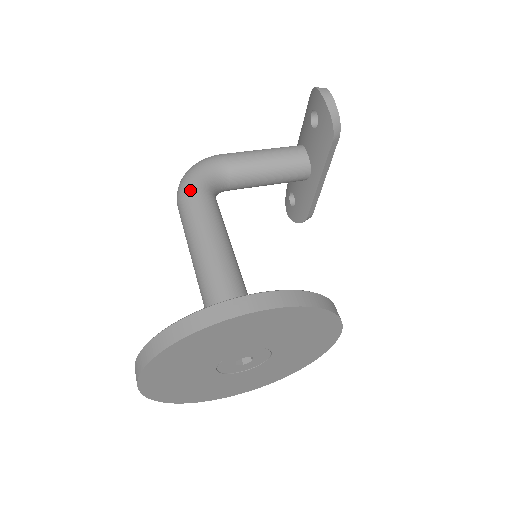
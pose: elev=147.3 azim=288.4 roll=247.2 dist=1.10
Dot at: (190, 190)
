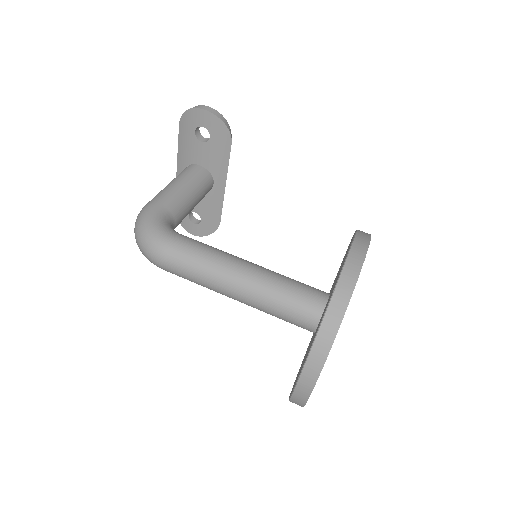
Dot at: (168, 241)
